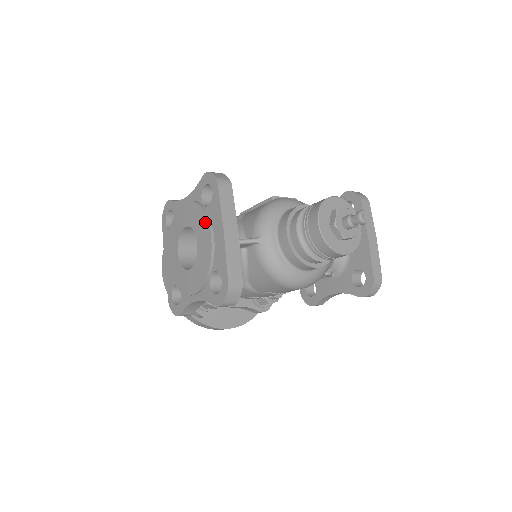
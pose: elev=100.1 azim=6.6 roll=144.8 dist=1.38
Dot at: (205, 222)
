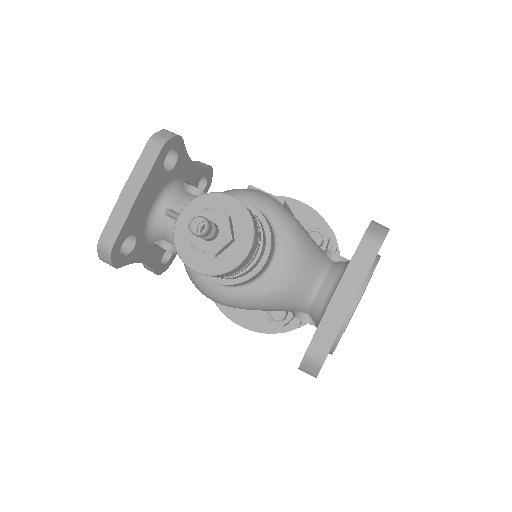
Dot at: occluded
